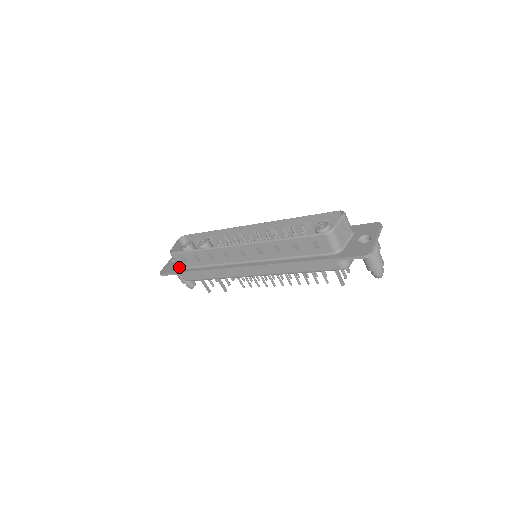
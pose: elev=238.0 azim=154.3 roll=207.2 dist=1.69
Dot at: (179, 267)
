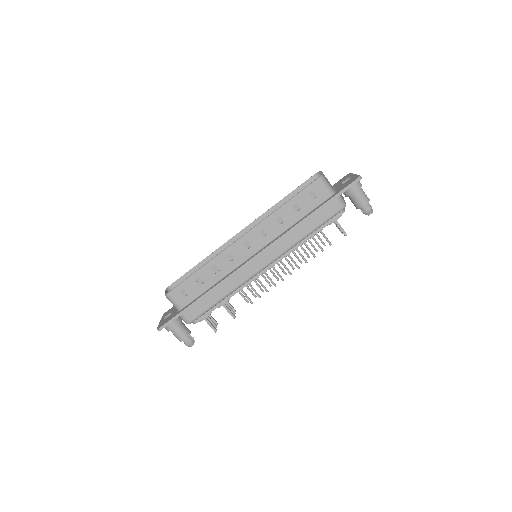
Dot at: (179, 309)
